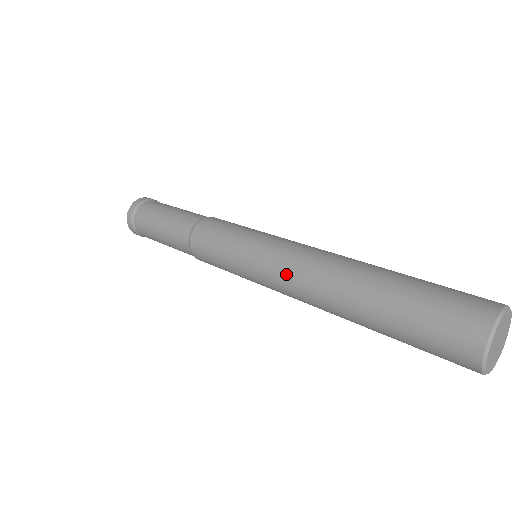
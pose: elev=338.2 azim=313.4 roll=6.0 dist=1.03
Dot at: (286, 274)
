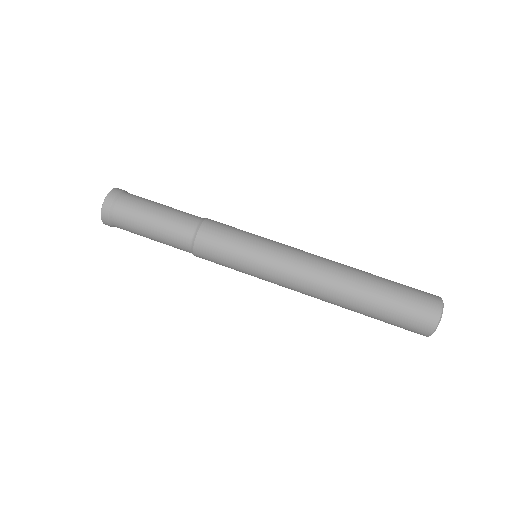
Dot at: (295, 290)
